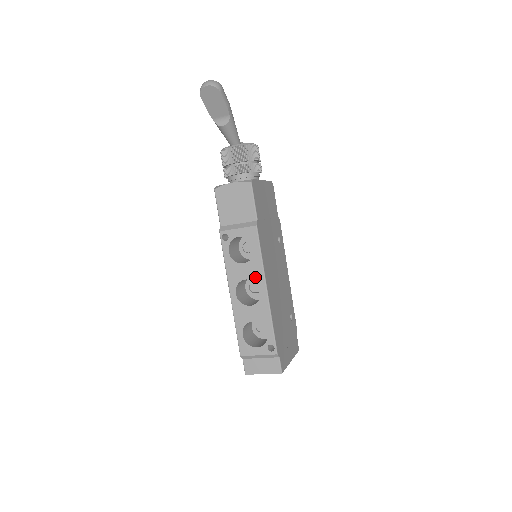
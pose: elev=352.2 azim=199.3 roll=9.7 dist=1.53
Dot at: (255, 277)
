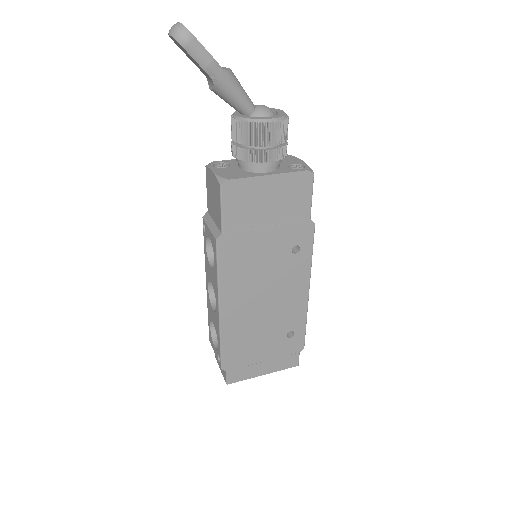
Dot at: (214, 288)
